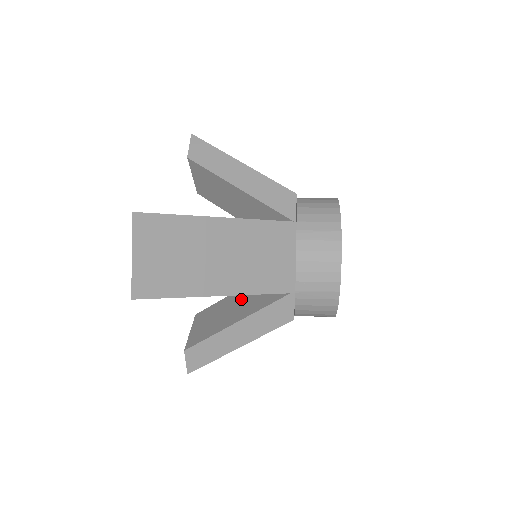
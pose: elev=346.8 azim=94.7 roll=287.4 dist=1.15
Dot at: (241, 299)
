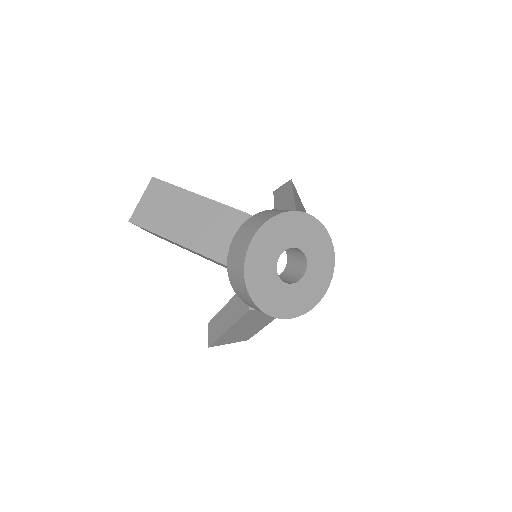
Dot at: occluded
